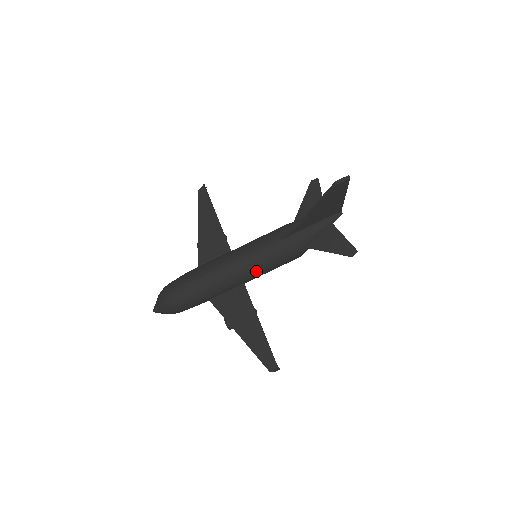
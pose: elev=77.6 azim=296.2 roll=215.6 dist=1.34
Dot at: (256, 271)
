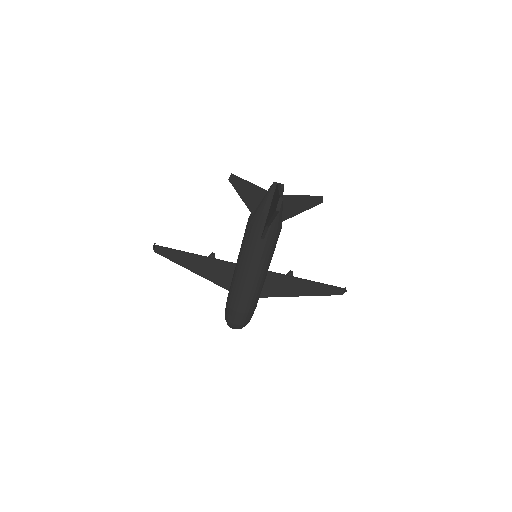
Dot at: (269, 265)
